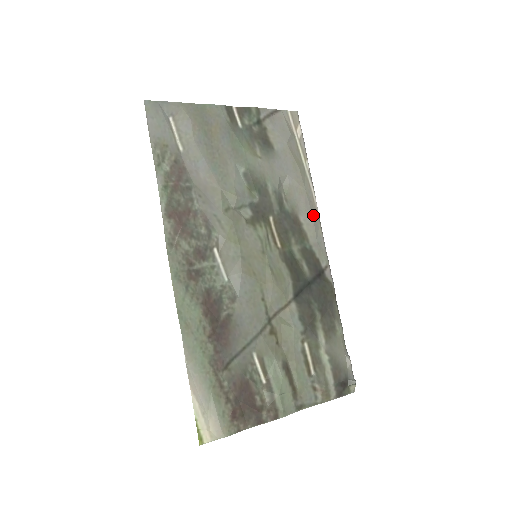
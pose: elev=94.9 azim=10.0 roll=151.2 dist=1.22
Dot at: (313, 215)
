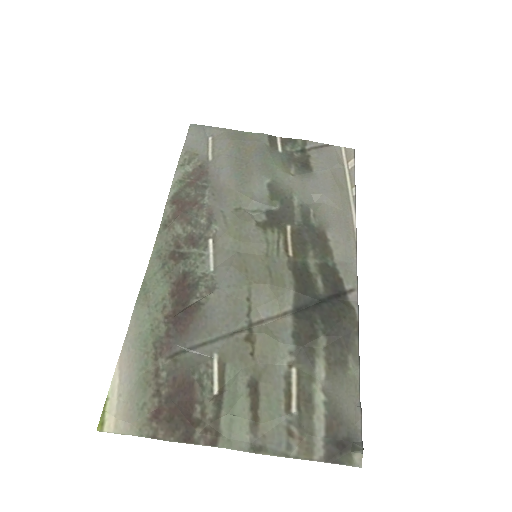
Dot at: (347, 235)
